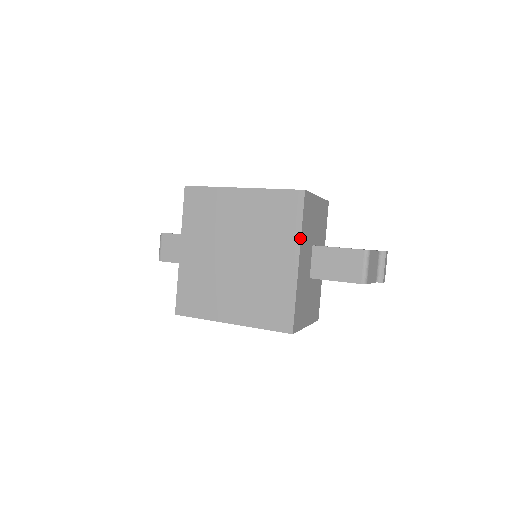
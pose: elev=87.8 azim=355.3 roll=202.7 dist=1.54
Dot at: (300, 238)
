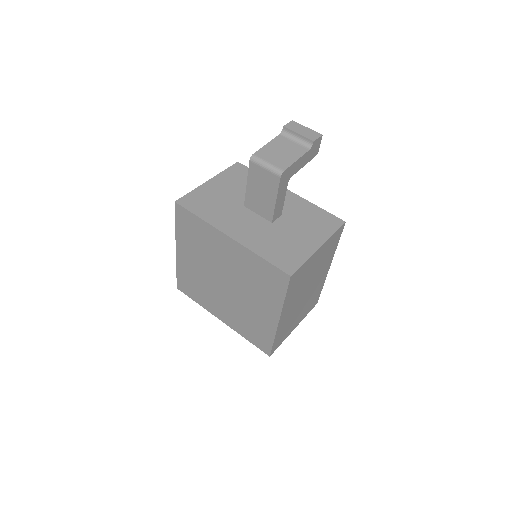
Dot at: (210, 225)
